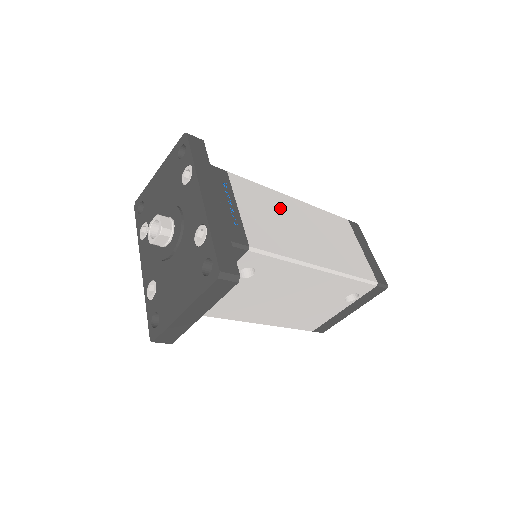
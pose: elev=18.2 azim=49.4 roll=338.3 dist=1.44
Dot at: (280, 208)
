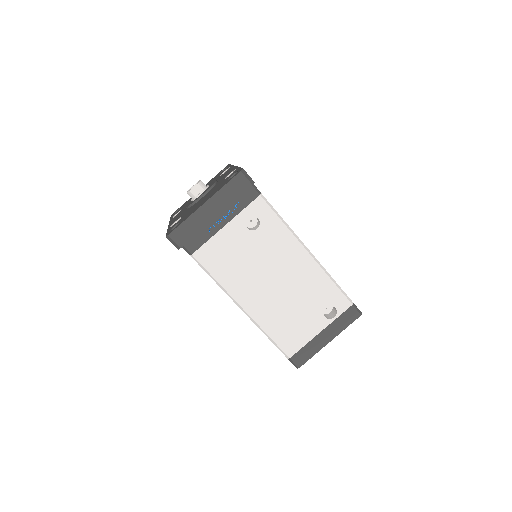
Dot at: occluded
